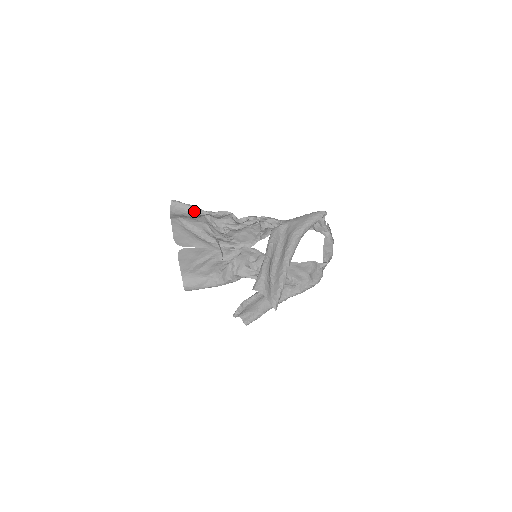
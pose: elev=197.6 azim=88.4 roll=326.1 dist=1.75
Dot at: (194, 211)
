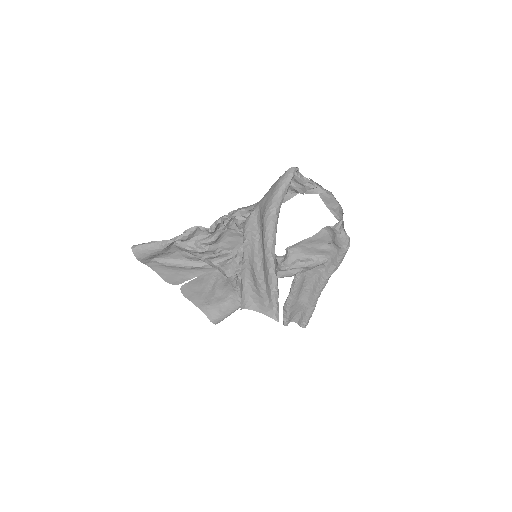
Dot at: (158, 246)
